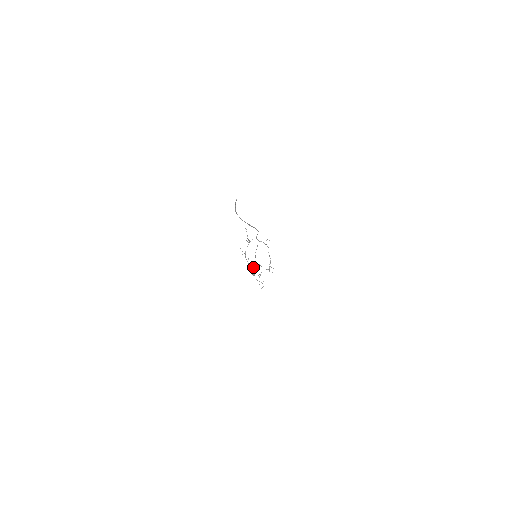
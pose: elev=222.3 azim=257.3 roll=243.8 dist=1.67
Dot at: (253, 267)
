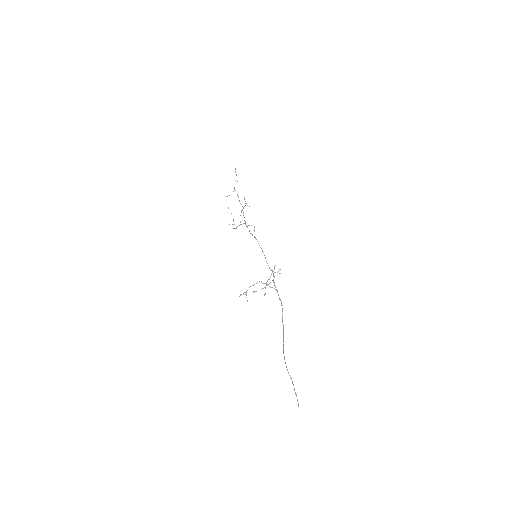
Dot at: occluded
